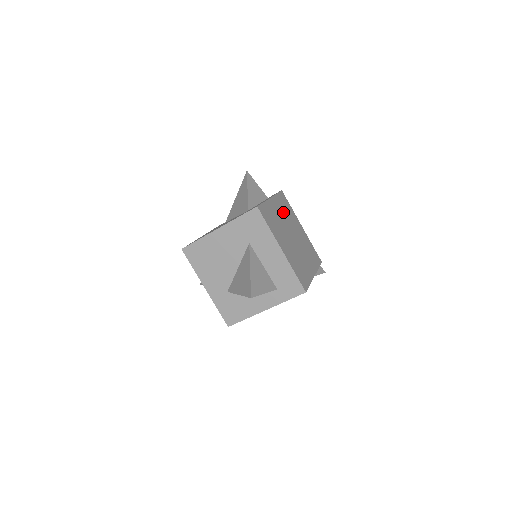
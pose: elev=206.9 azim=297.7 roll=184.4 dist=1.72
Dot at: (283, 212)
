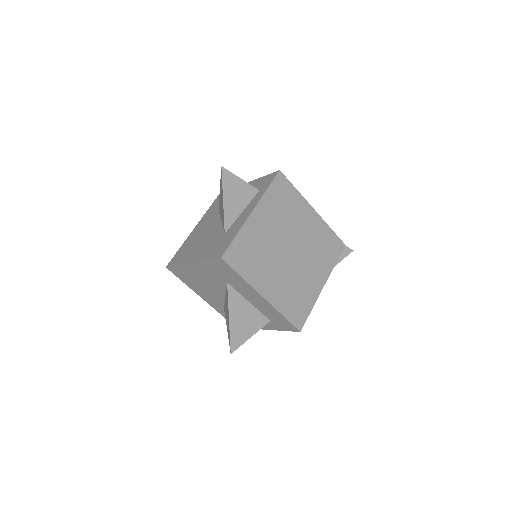
Dot at: (276, 217)
